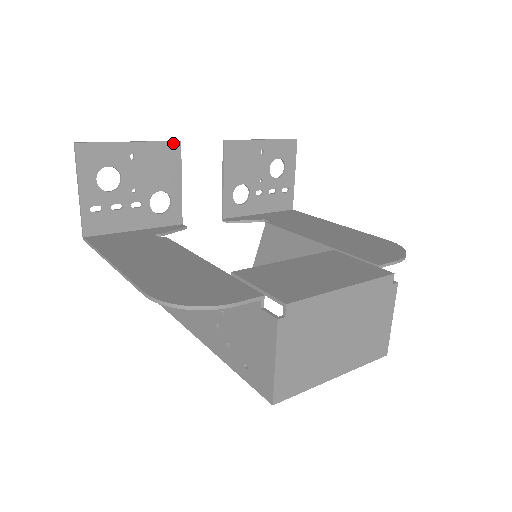
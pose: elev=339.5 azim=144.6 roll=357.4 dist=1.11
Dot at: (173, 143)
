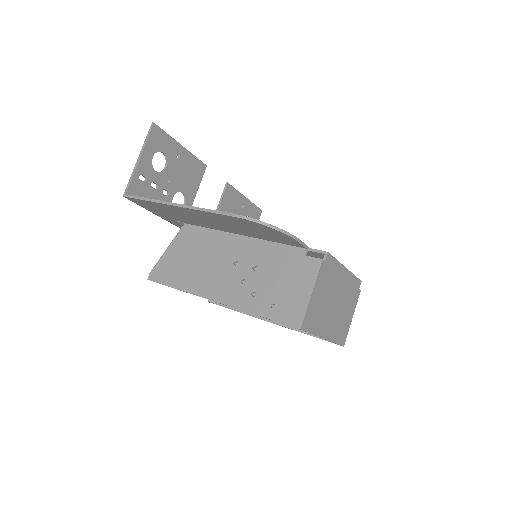
Dot at: (202, 164)
